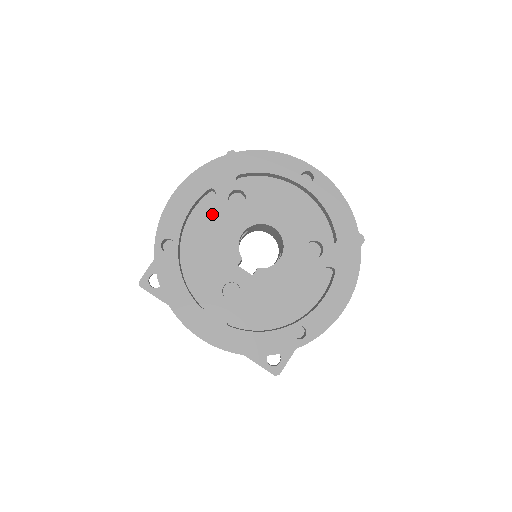
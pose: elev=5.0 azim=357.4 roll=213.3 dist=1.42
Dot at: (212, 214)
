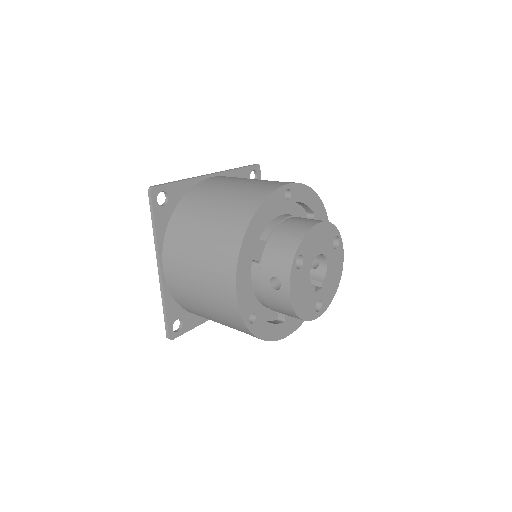
Dot at: (294, 285)
